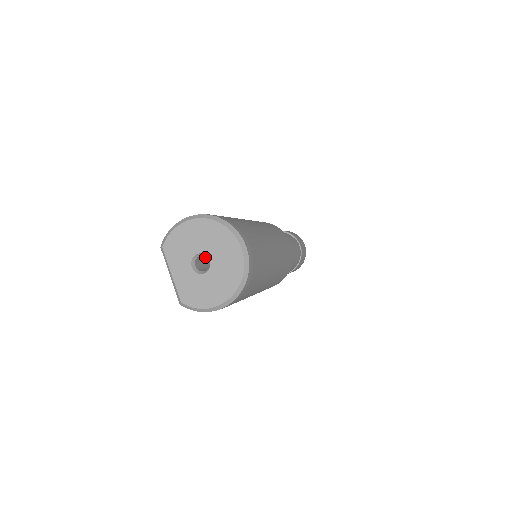
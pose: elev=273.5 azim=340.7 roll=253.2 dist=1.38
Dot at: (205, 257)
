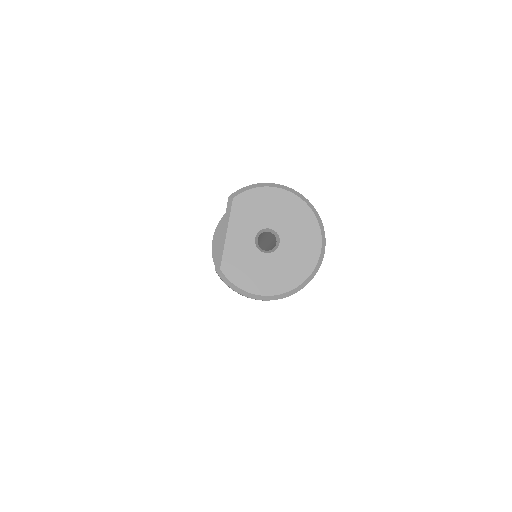
Dot at: (262, 235)
